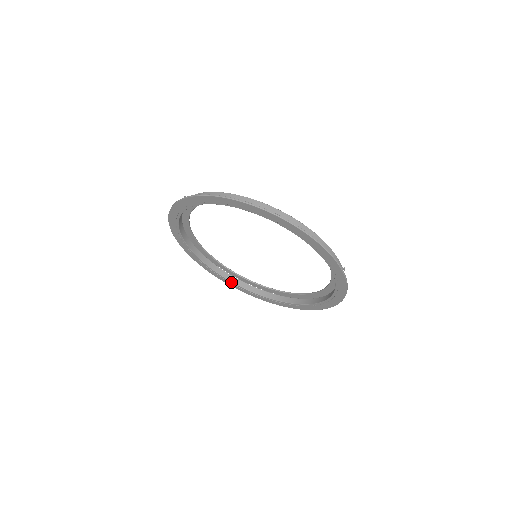
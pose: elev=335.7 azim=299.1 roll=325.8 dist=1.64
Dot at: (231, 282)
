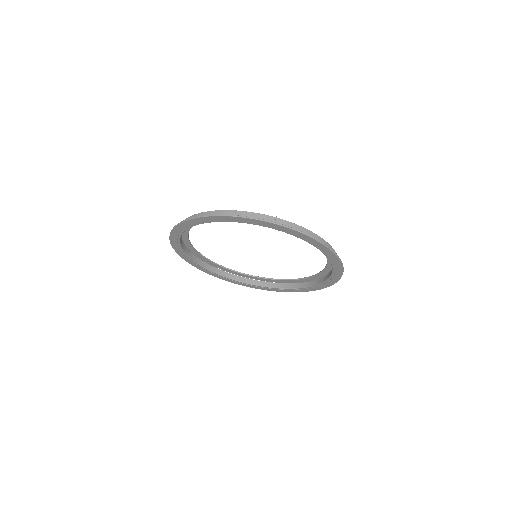
Dot at: (295, 289)
